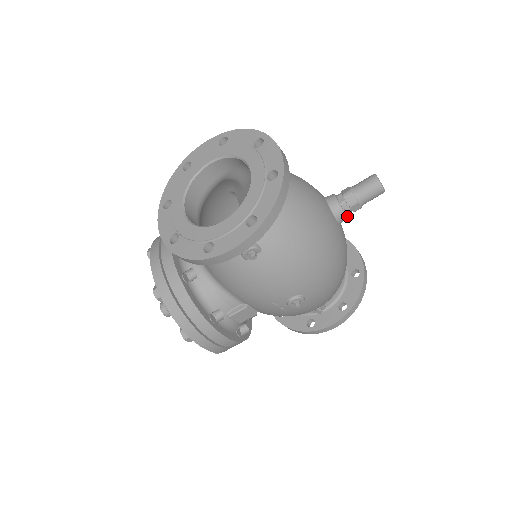
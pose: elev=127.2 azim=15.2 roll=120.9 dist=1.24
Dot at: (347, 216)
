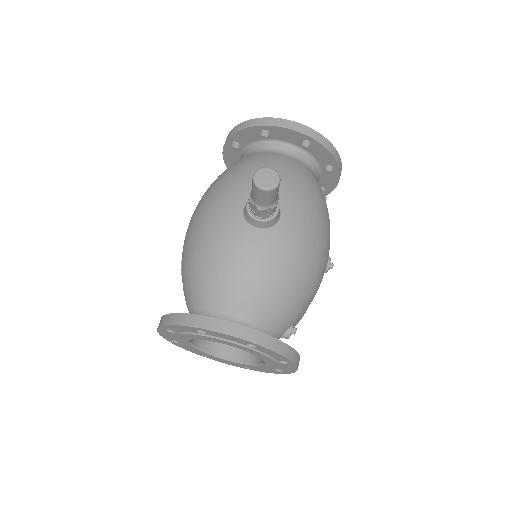
Dot at: (278, 208)
